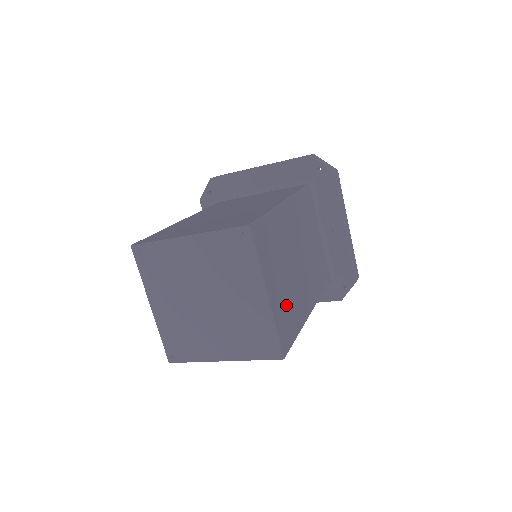
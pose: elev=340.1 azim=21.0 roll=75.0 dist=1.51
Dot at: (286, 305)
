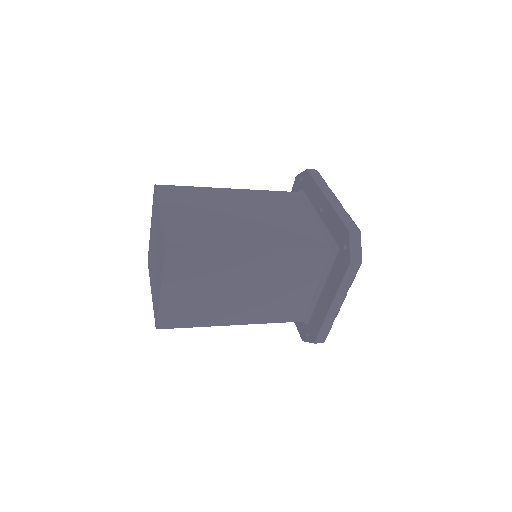
Dot at: (193, 227)
